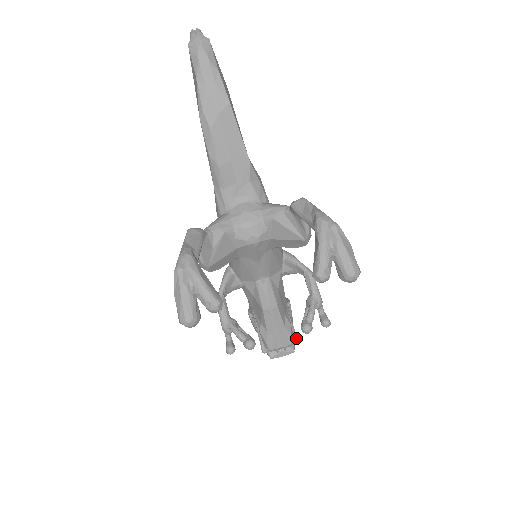
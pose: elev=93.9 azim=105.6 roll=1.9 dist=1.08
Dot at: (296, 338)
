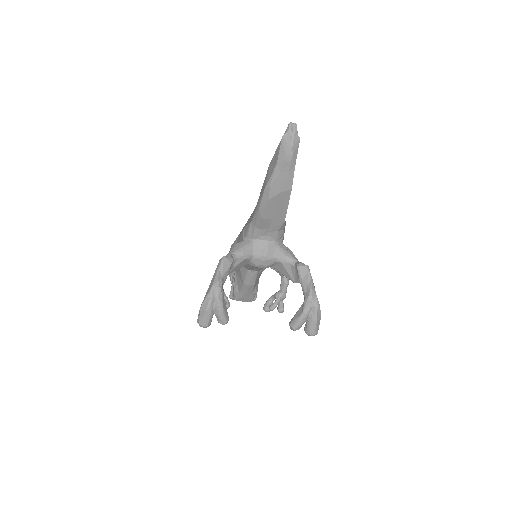
Dot at: occluded
